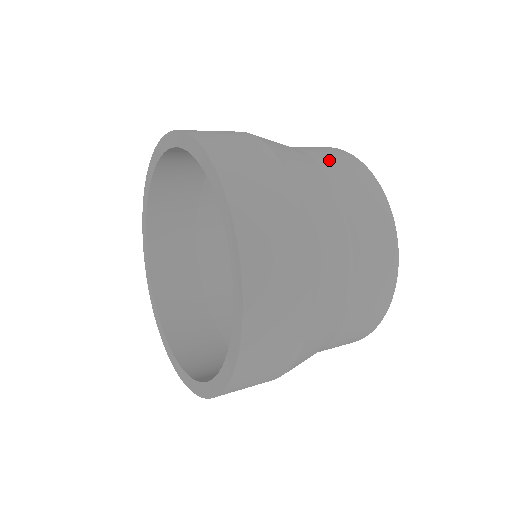
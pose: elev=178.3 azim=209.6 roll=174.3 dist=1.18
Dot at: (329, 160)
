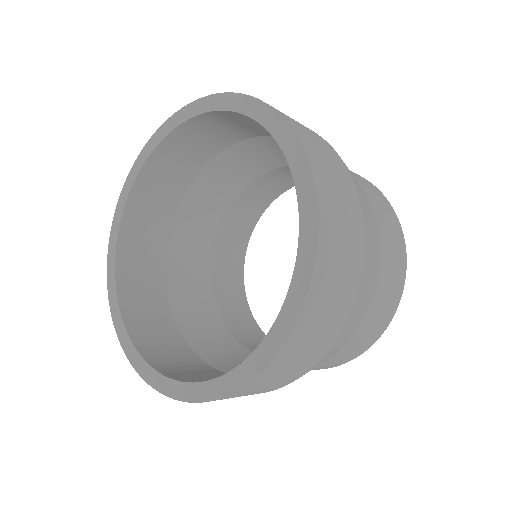
Dot at: occluded
